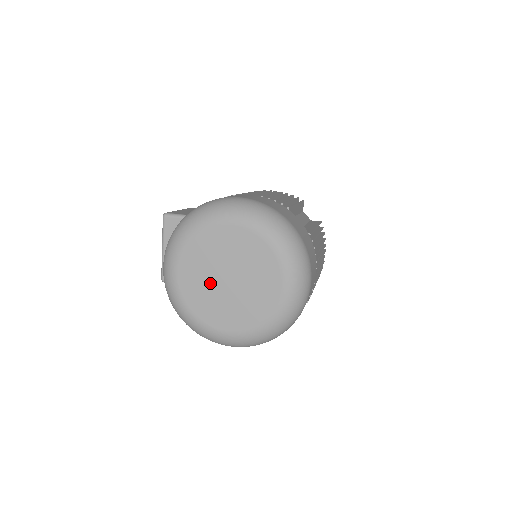
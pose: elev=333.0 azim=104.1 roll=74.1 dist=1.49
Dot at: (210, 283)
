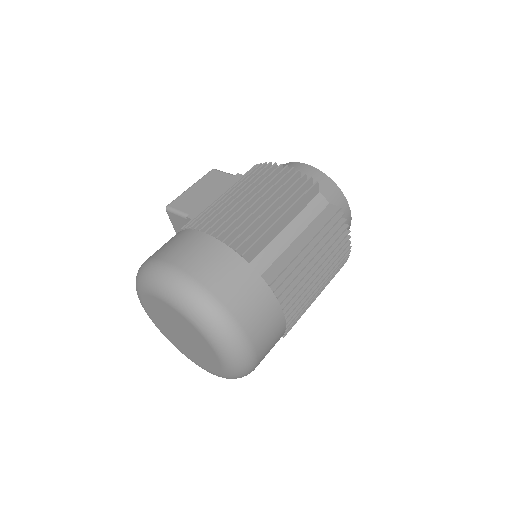
Dot at: (171, 331)
